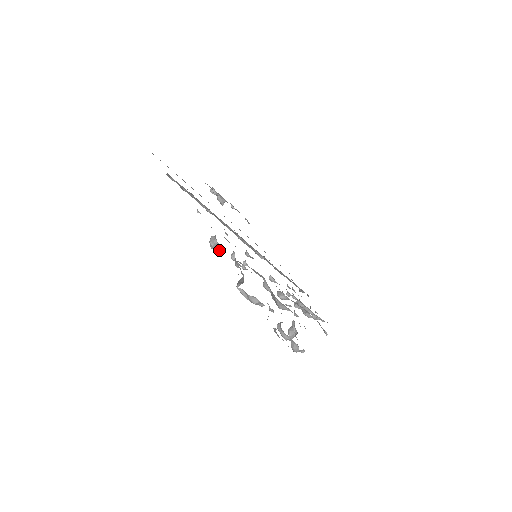
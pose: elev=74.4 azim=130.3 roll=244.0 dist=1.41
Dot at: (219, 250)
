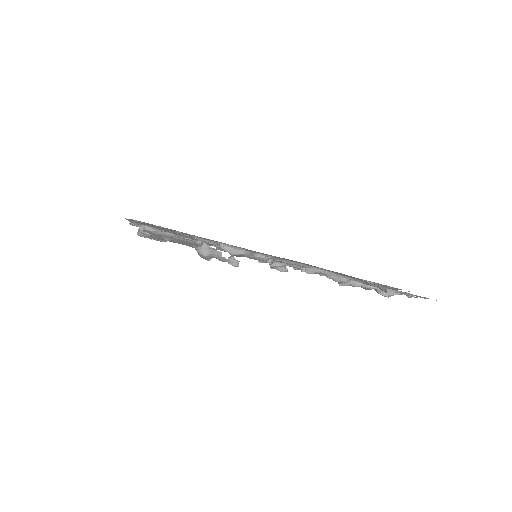
Dot at: occluded
